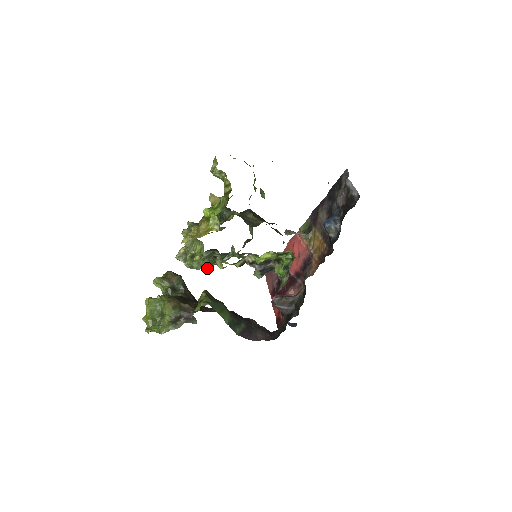
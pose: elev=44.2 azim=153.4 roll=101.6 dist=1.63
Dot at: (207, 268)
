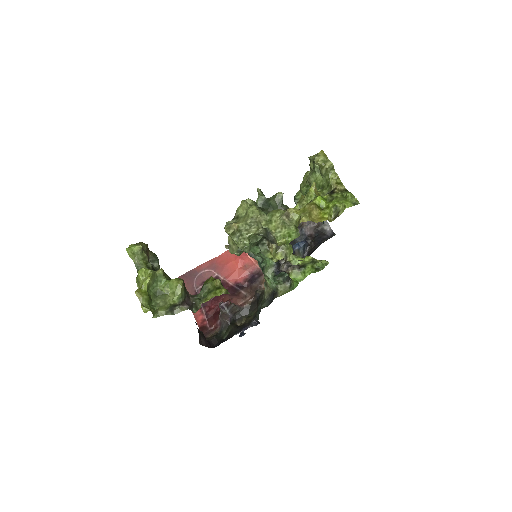
Dot at: (240, 254)
